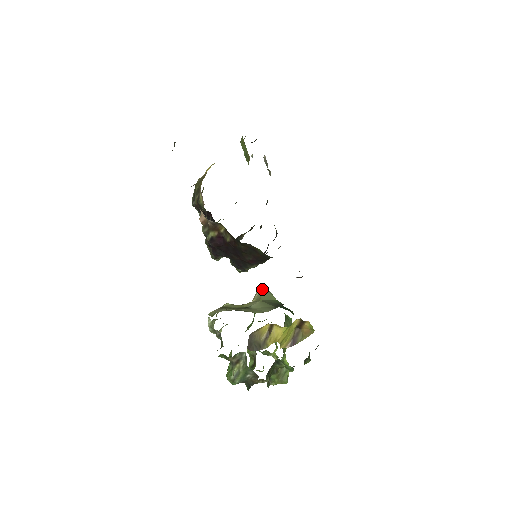
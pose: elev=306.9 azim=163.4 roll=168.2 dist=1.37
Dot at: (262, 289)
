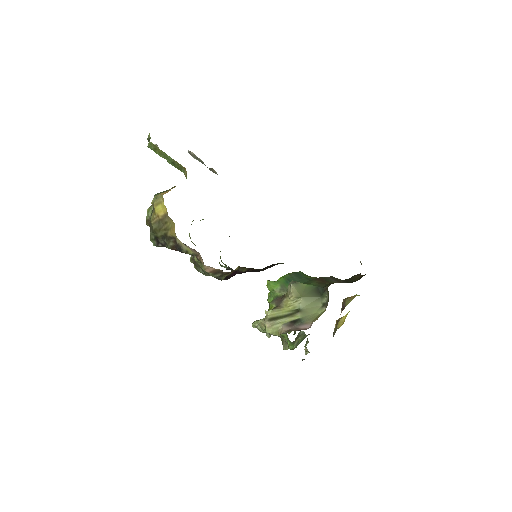
Dot at: (294, 286)
